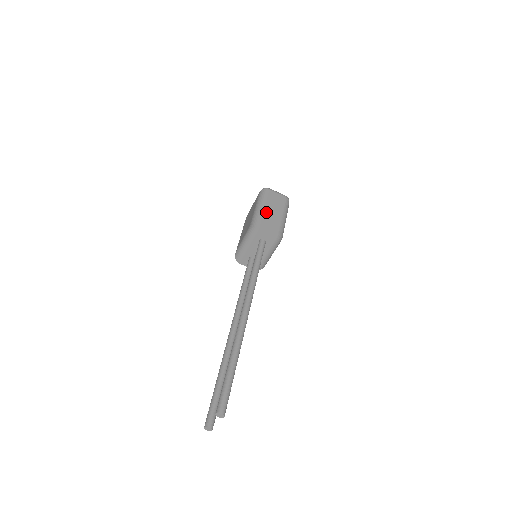
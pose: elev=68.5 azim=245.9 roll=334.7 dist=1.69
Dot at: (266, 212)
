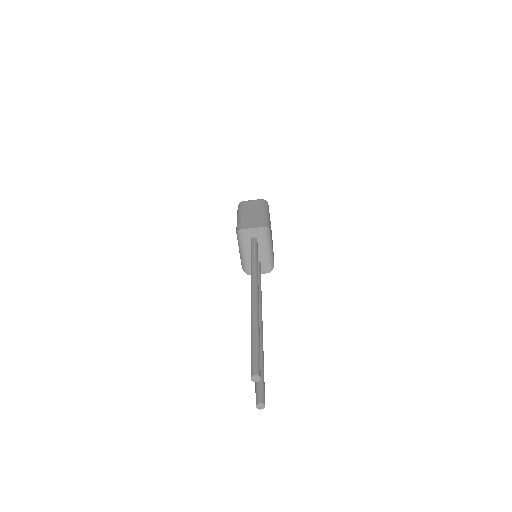
Dot at: (246, 216)
